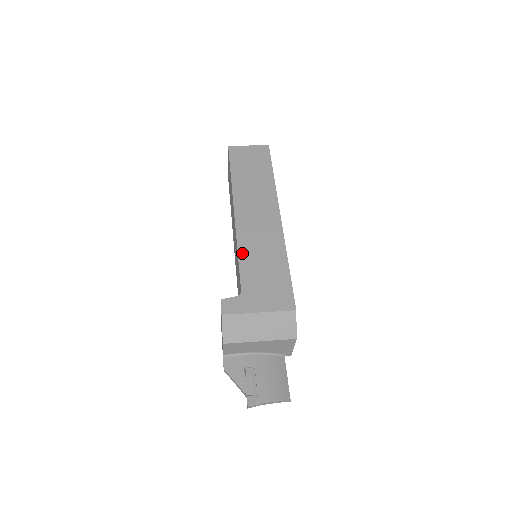
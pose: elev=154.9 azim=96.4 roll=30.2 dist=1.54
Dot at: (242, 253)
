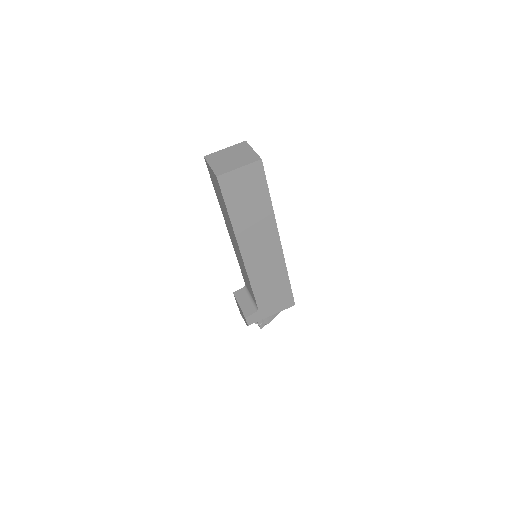
Dot at: (254, 284)
